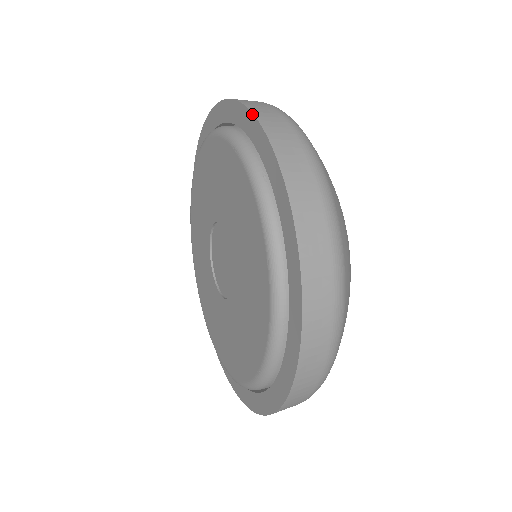
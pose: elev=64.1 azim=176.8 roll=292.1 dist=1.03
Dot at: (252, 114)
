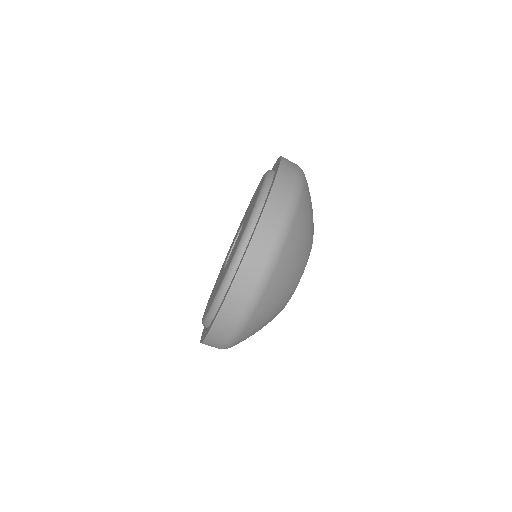
Dot at: (281, 158)
